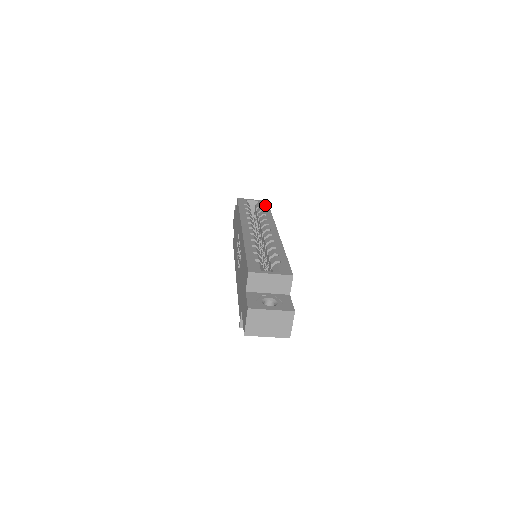
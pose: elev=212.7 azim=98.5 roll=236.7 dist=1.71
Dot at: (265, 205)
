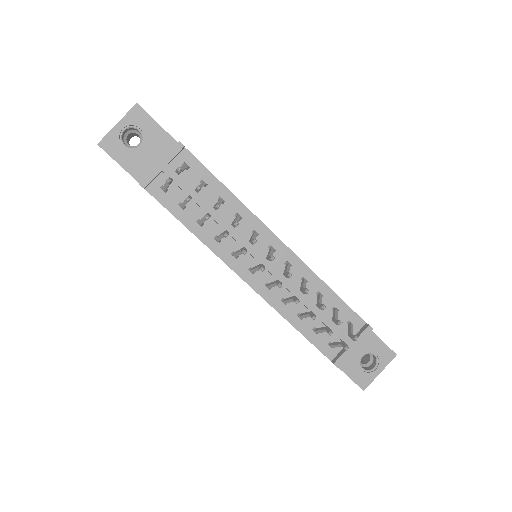
Dot at: occluded
